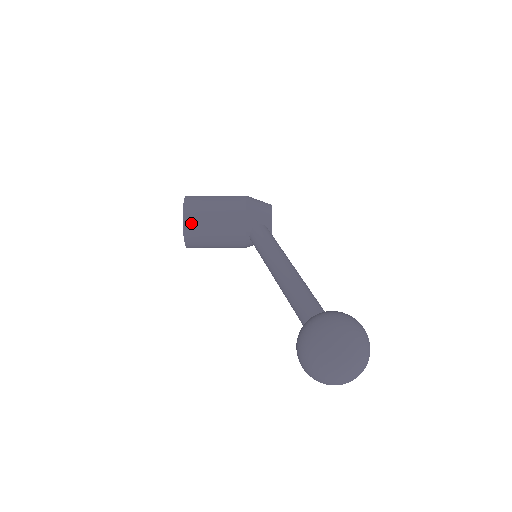
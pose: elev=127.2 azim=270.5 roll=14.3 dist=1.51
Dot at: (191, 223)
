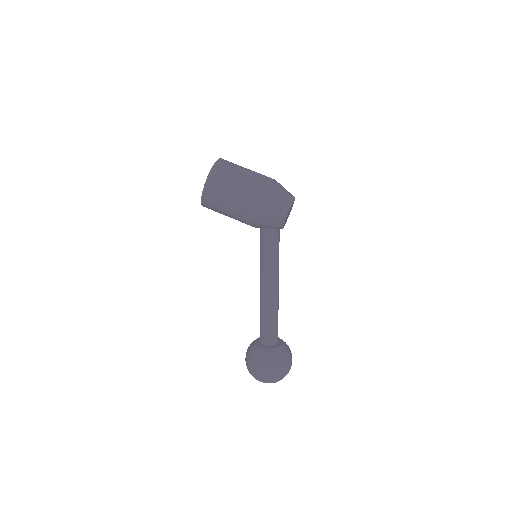
Dot at: (209, 207)
